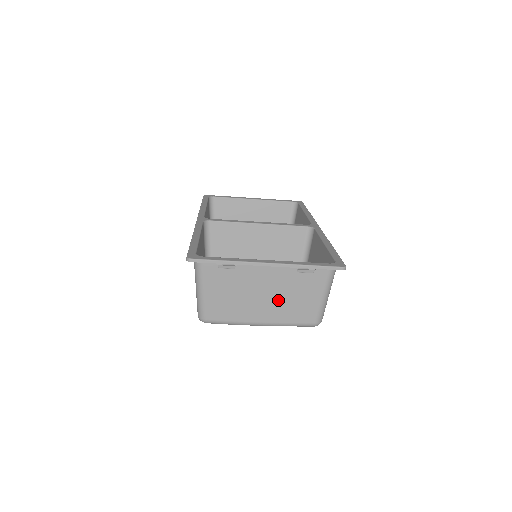
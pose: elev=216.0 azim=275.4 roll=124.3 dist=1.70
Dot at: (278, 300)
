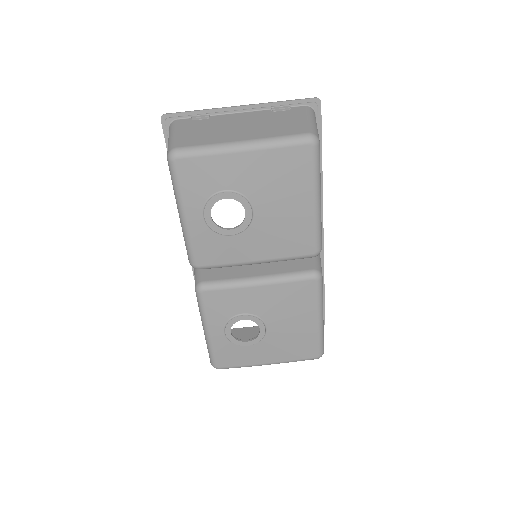
Dot at: (258, 127)
